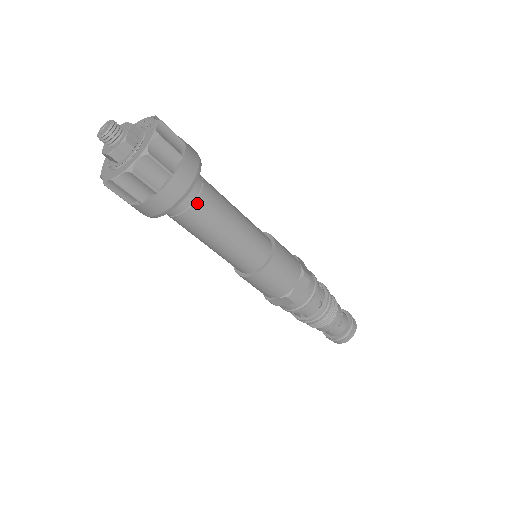
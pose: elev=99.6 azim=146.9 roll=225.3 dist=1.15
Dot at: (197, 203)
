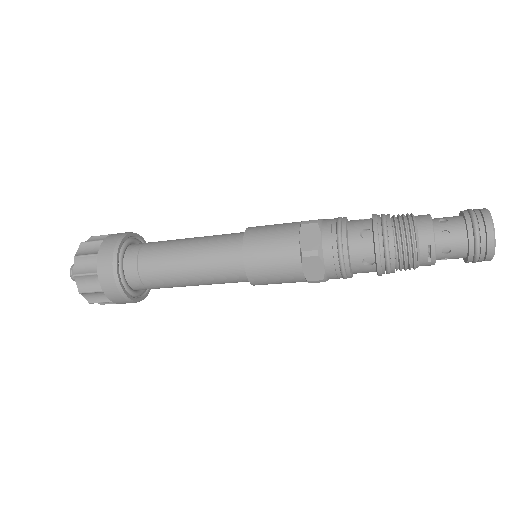
Dot at: (145, 281)
